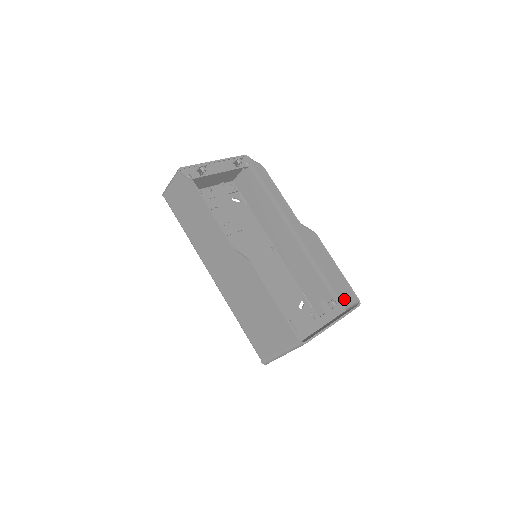
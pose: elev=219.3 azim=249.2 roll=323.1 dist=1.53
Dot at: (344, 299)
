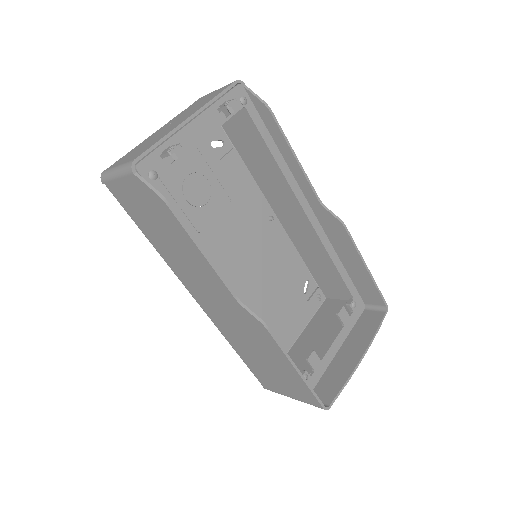
Dot at: (366, 297)
